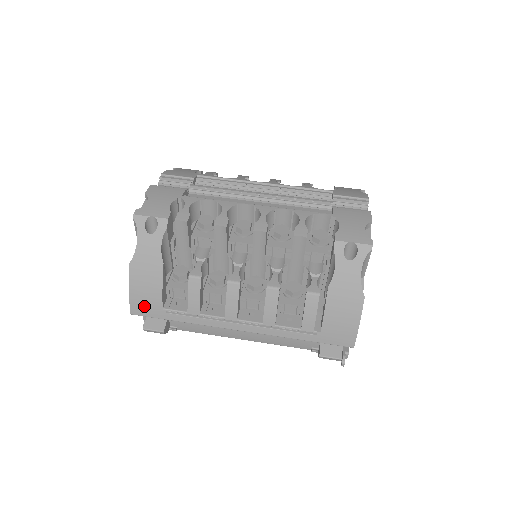
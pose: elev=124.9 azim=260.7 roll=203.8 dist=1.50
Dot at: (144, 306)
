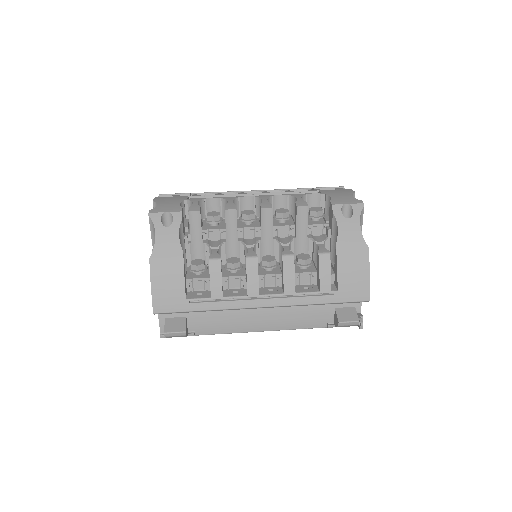
Dot at: (167, 301)
